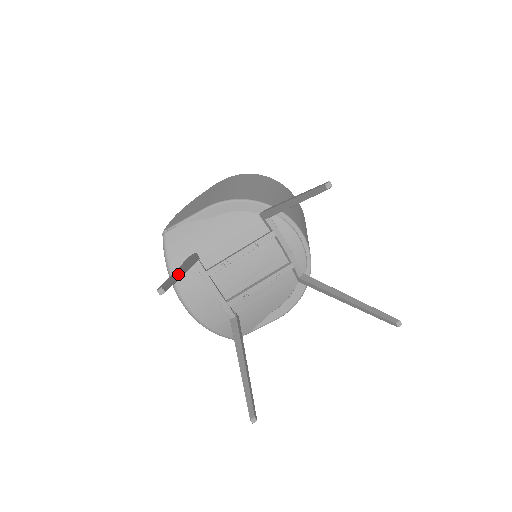
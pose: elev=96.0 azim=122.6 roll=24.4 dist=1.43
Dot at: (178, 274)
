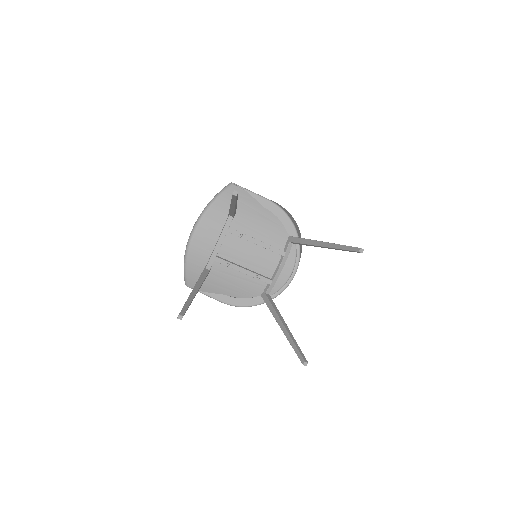
Dot at: occluded
